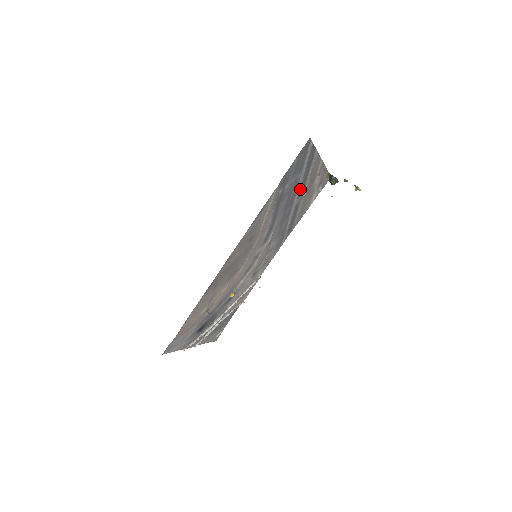
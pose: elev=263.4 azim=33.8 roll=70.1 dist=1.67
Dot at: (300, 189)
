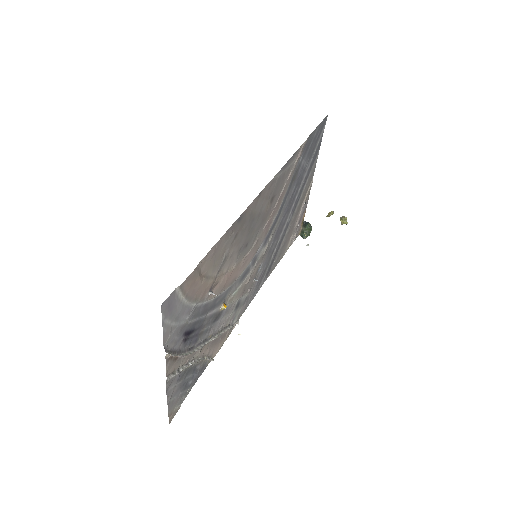
Dot at: (297, 198)
